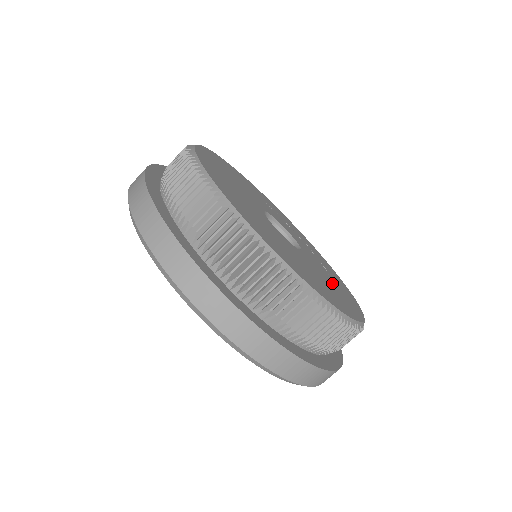
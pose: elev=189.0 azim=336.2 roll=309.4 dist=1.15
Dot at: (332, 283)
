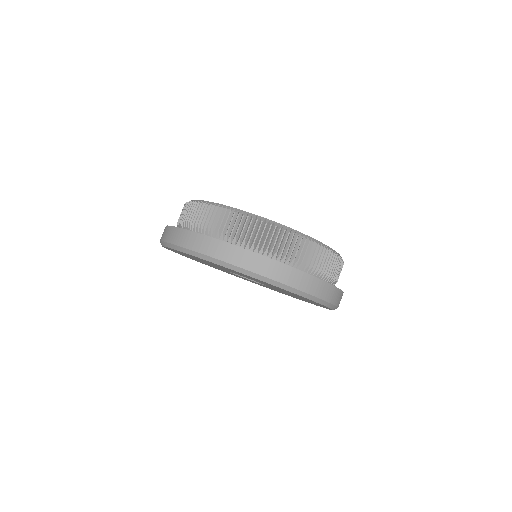
Dot at: occluded
